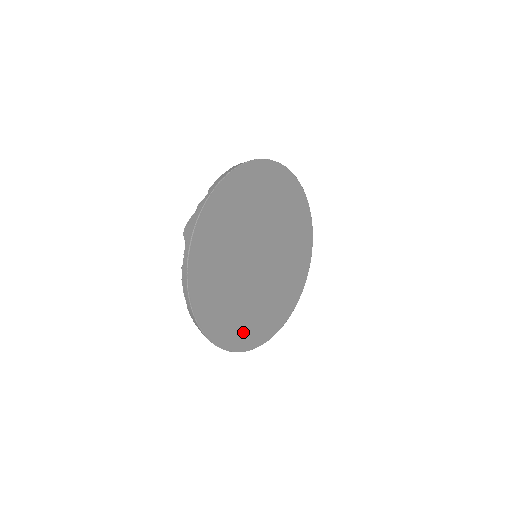
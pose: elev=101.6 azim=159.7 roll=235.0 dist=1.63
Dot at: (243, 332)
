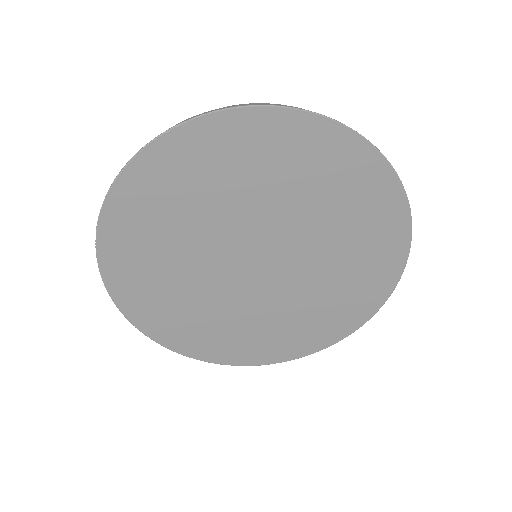
Dot at: (317, 330)
